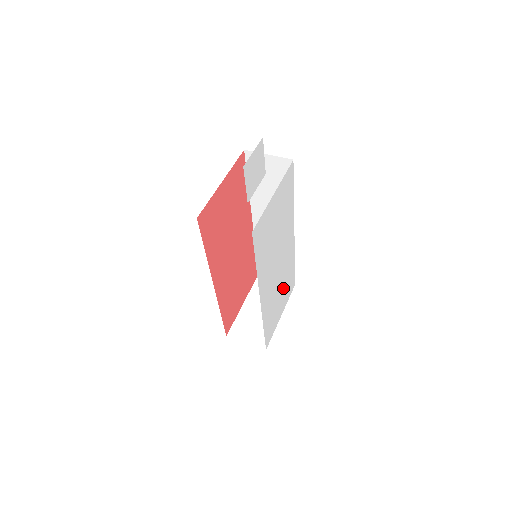
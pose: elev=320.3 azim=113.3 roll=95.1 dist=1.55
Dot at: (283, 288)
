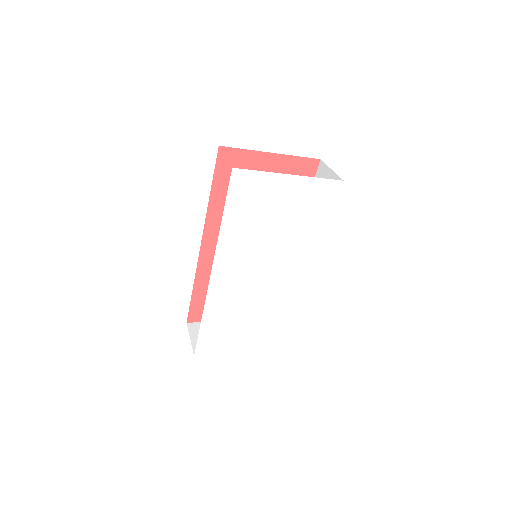
Dot at: (260, 322)
